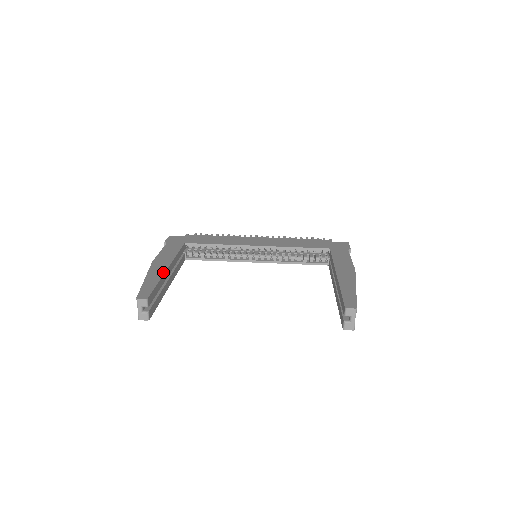
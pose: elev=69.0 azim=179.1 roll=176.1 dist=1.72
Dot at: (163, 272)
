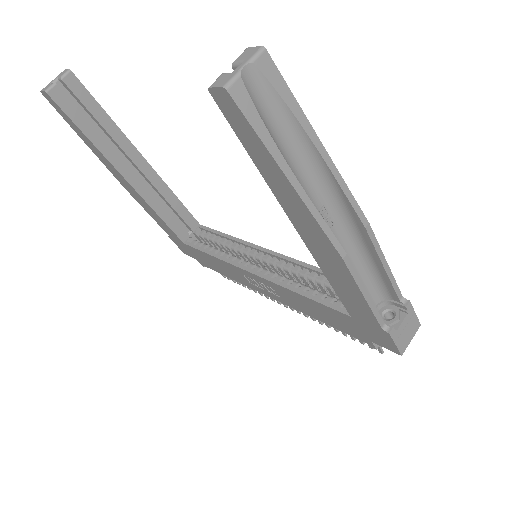
Dot at: occluded
